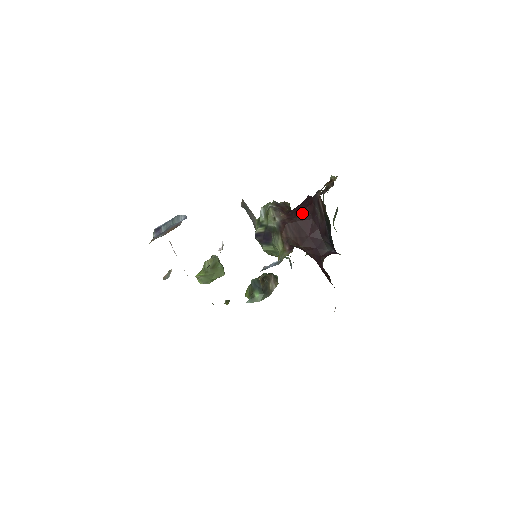
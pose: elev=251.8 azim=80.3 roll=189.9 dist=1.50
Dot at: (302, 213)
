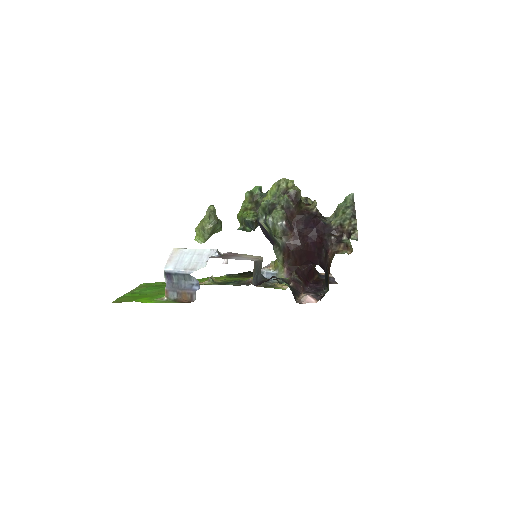
Dot at: (309, 245)
